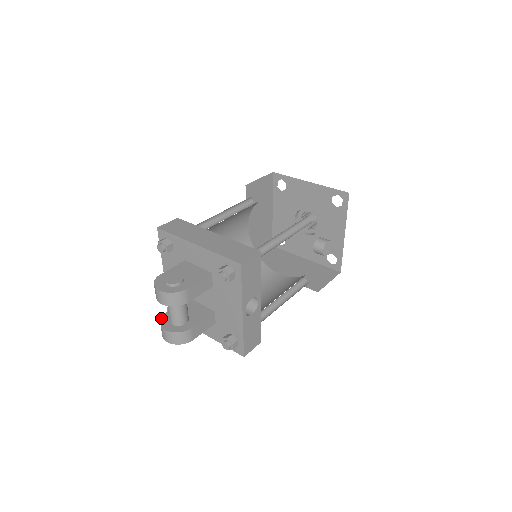
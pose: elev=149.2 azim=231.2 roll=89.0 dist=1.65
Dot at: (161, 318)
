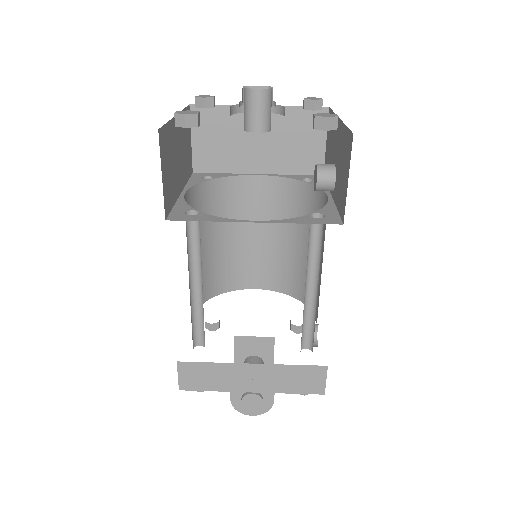
Dot at: occluded
